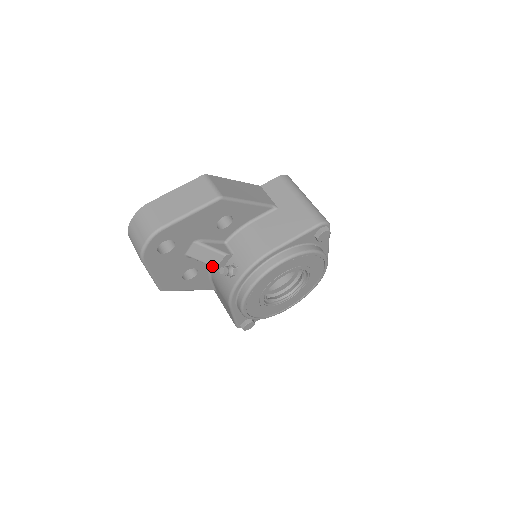
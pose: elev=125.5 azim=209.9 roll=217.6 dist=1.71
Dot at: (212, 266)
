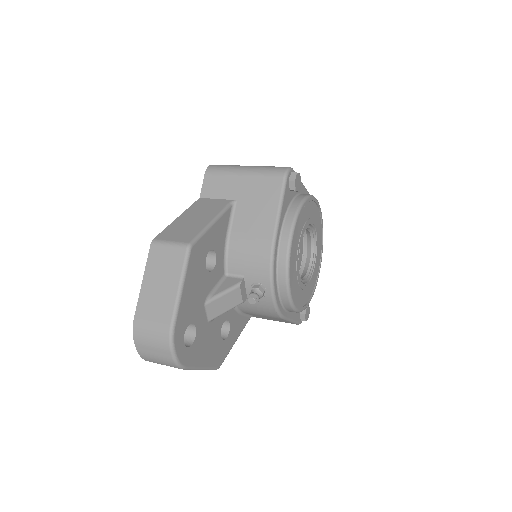
Dot at: occluded
